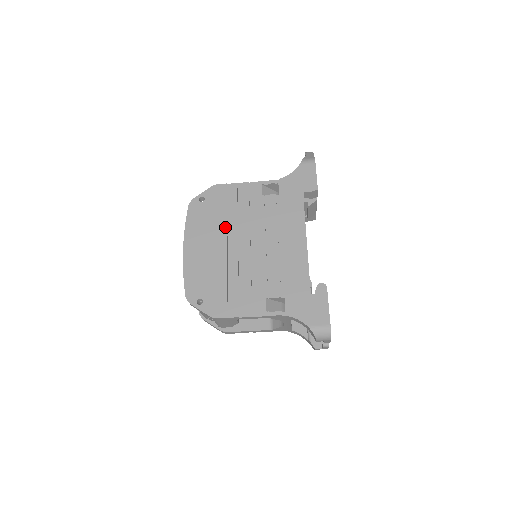
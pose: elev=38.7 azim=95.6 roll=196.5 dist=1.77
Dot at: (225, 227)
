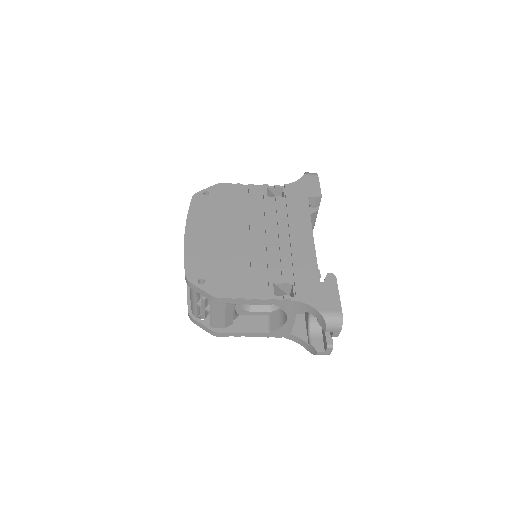
Dot at: (230, 218)
